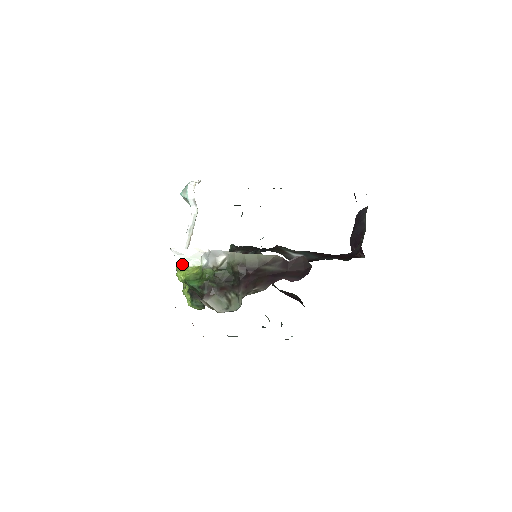
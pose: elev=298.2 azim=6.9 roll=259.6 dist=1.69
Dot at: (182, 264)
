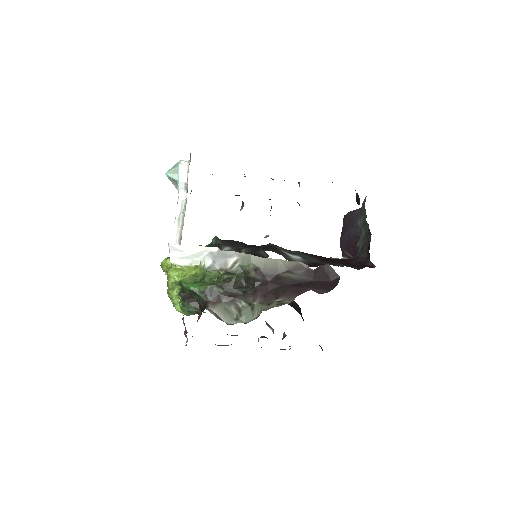
Dot at: (176, 262)
